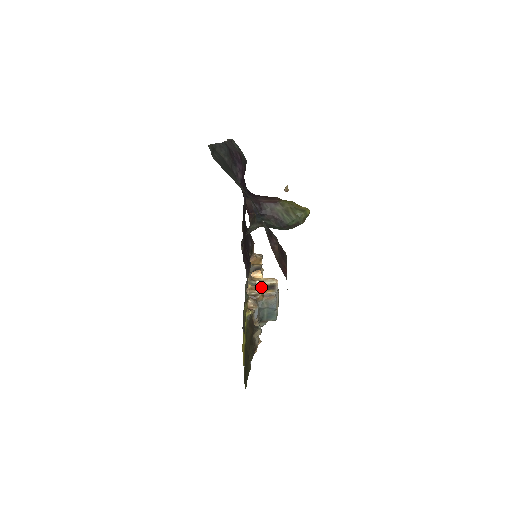
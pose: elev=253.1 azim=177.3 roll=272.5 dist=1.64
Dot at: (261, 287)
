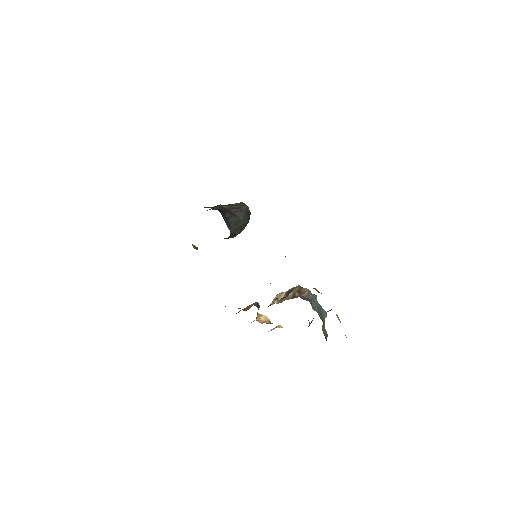
Dot at: (285, 297)
